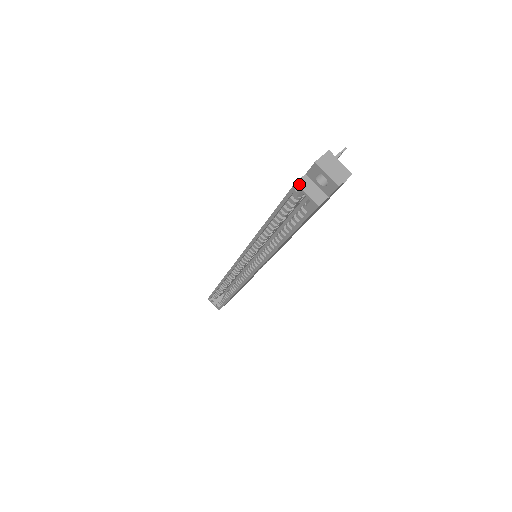
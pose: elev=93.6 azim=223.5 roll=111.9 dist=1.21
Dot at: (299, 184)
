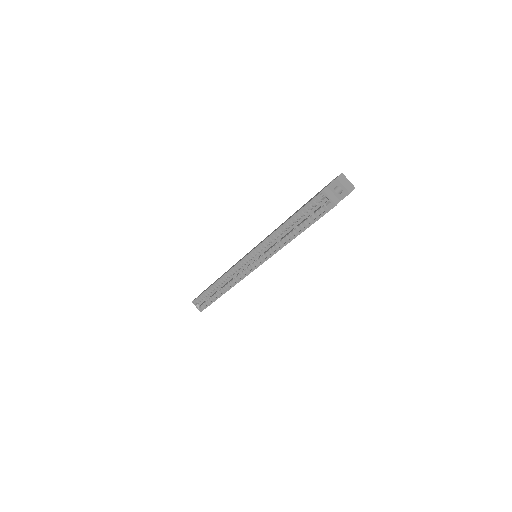
Dot at: (325, 191)
